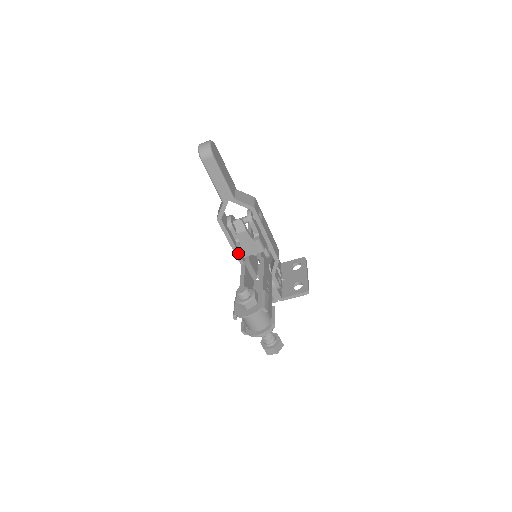
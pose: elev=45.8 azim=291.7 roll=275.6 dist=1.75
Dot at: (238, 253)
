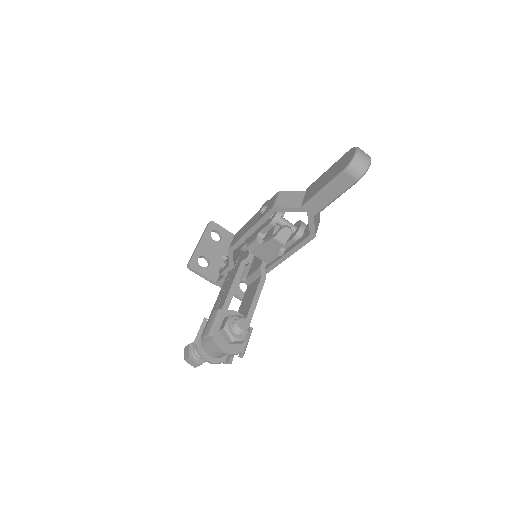
Dot at: (245, 239)
